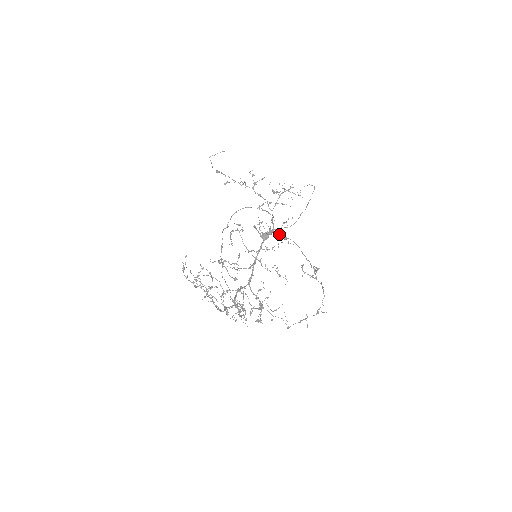
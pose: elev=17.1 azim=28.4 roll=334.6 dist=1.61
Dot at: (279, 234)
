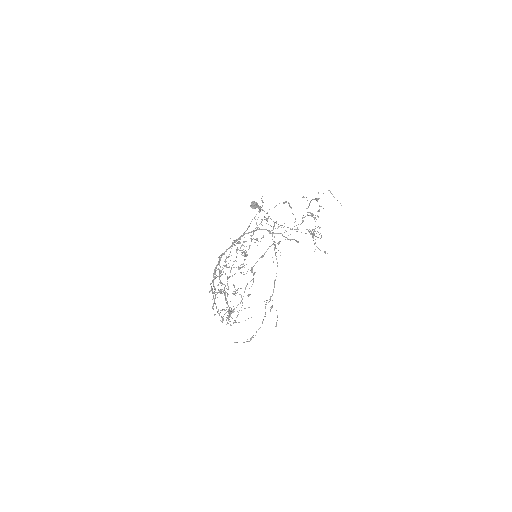
Dot at: occluded
